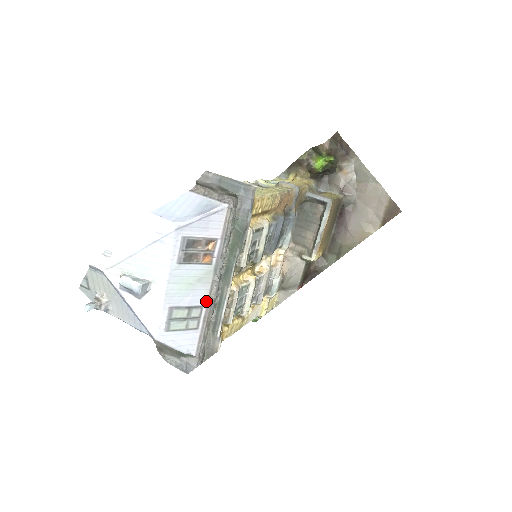
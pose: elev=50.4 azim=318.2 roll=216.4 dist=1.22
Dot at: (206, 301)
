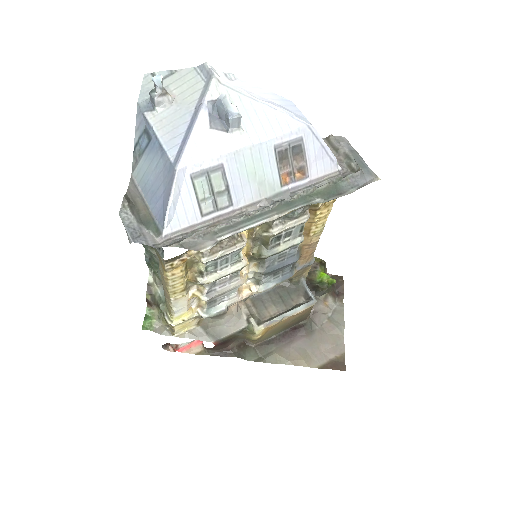
Dot at: (238, 206)
